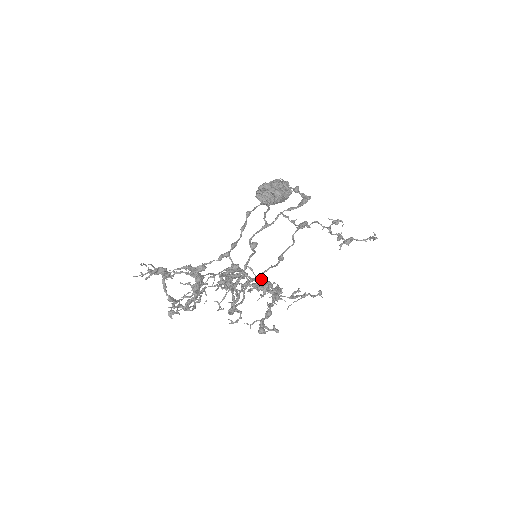
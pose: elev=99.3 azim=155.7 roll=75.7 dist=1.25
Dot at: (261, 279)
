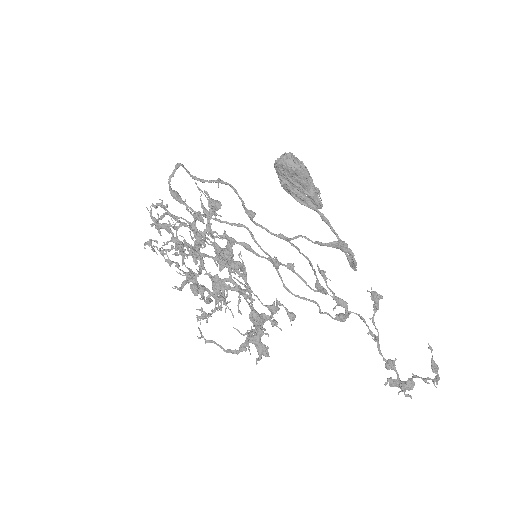
Dot at: occluded
